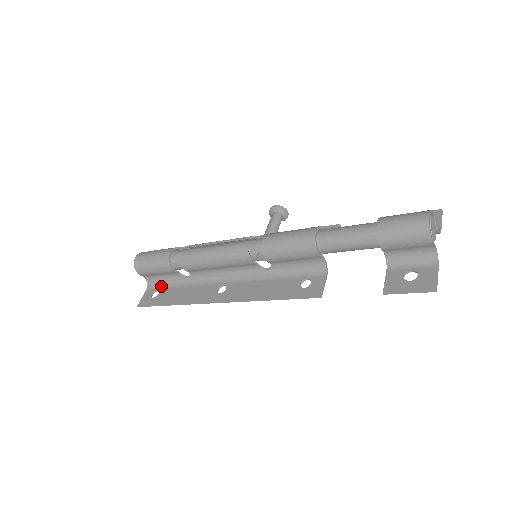
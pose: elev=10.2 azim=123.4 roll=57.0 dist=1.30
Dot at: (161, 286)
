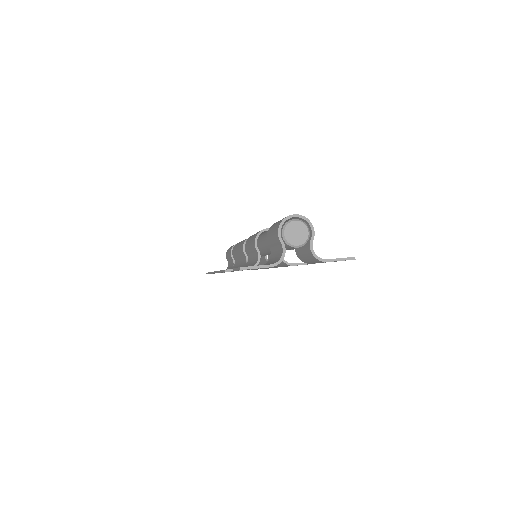
Dot at: occluded
